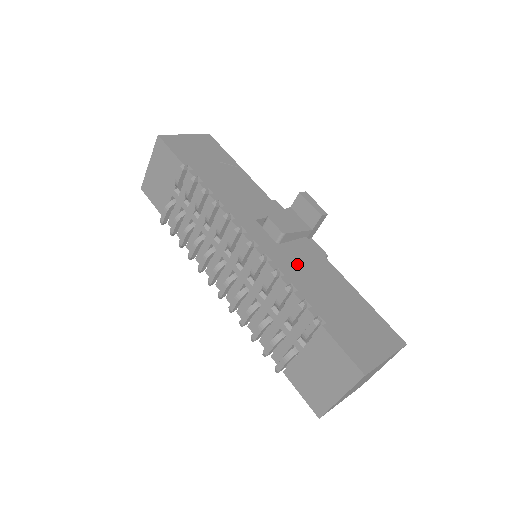
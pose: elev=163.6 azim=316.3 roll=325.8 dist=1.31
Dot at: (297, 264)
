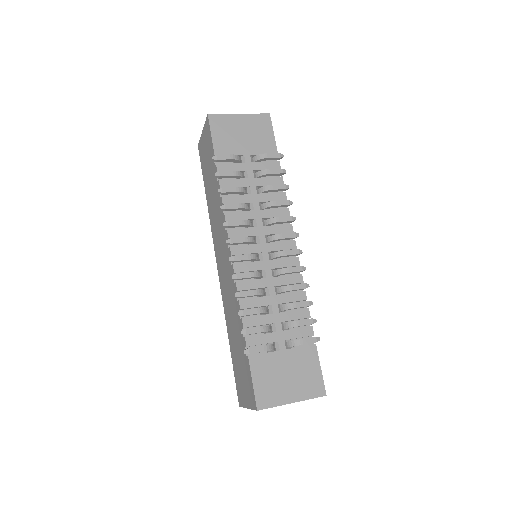
Dot at: occluded
